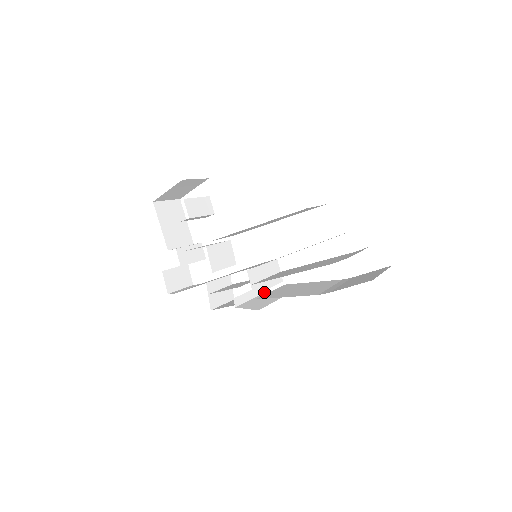
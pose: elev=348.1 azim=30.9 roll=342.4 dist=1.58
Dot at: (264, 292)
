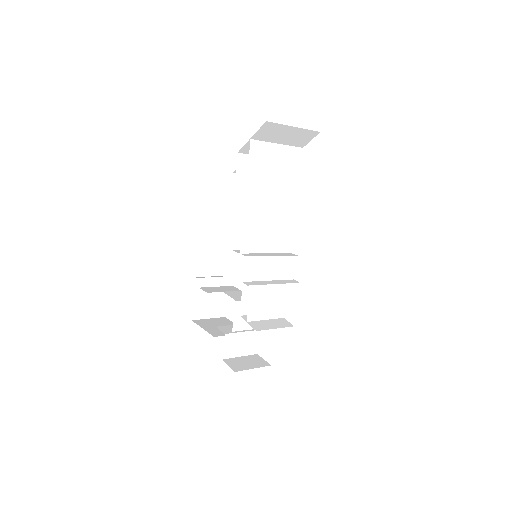
Dot at: occluded
